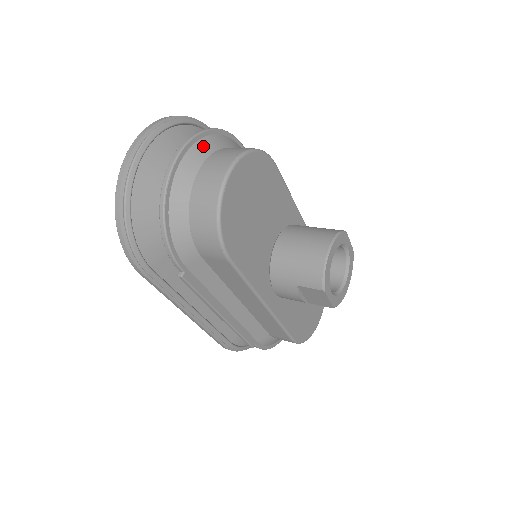
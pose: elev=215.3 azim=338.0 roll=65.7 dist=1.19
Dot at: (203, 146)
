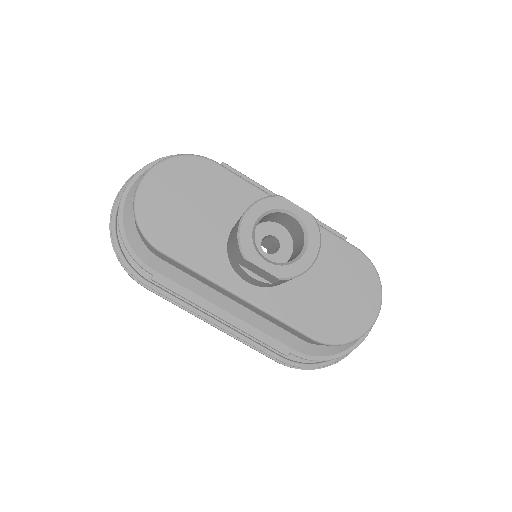
Dot at: occluded
